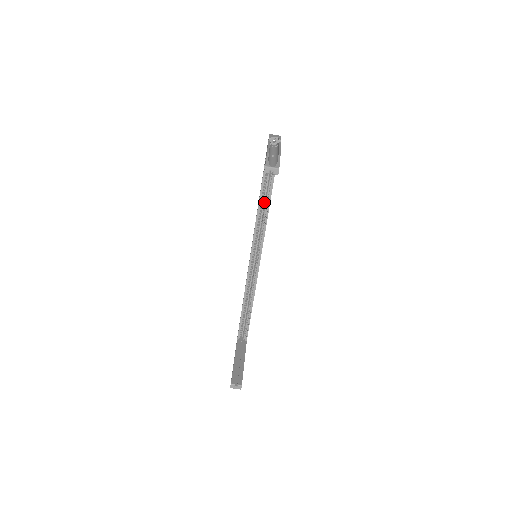
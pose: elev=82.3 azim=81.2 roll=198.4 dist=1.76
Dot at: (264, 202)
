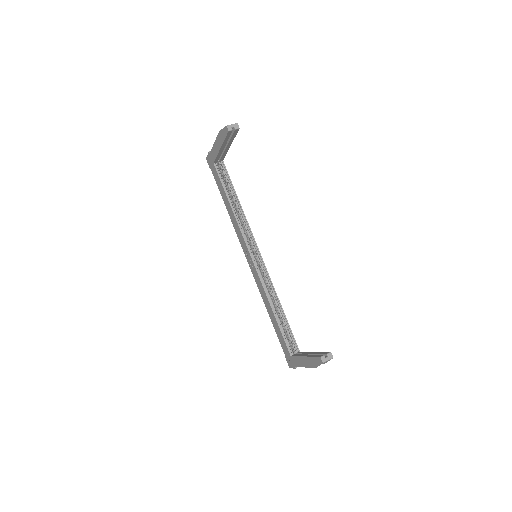
Dot at: occluded
